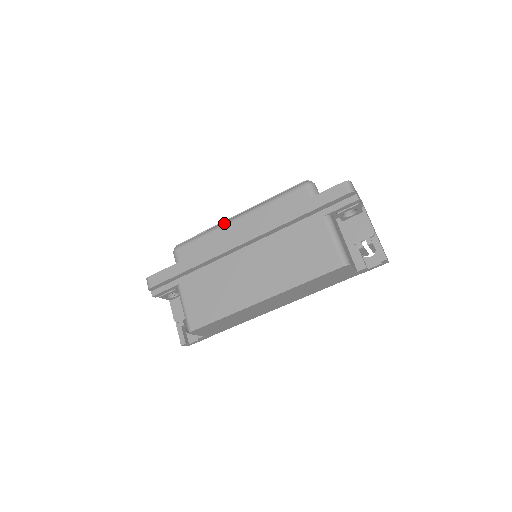
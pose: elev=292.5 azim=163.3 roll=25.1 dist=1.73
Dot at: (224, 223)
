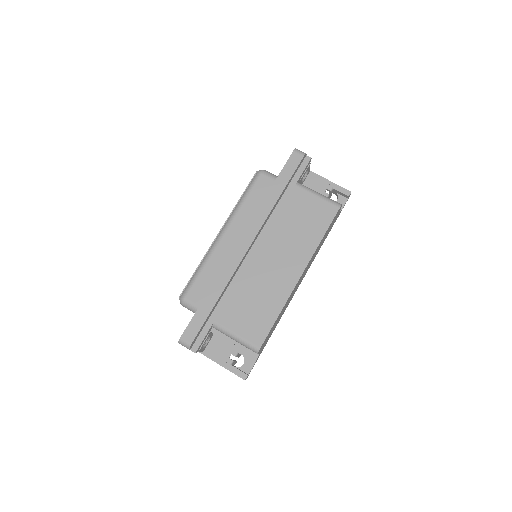
Dot at: (214, 245)
